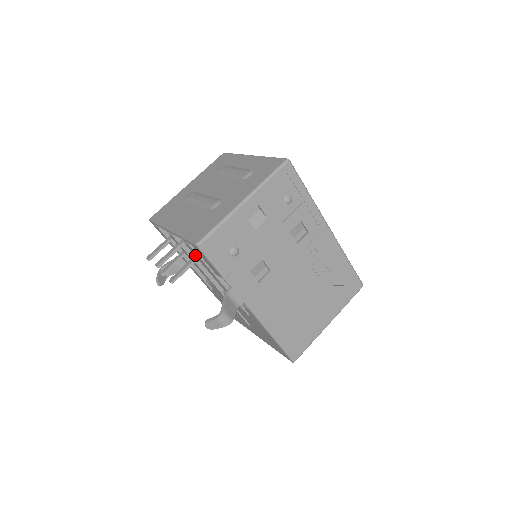
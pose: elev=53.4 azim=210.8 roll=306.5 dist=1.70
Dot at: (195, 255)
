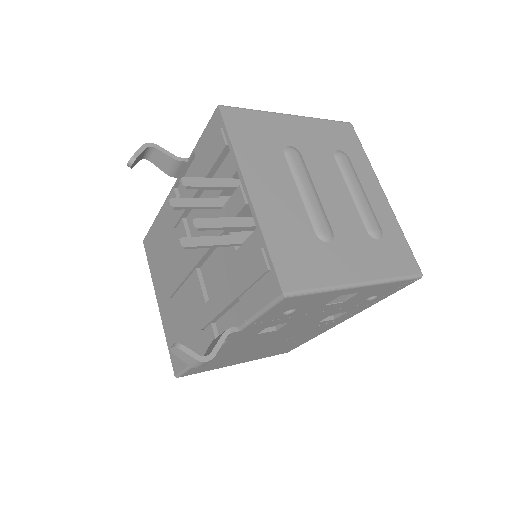
Dot at: (249, 265)
